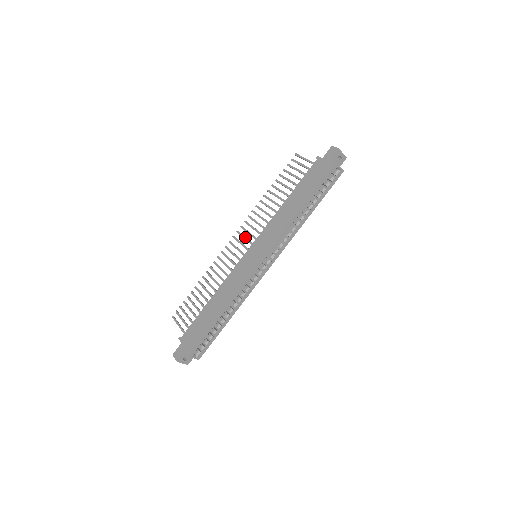
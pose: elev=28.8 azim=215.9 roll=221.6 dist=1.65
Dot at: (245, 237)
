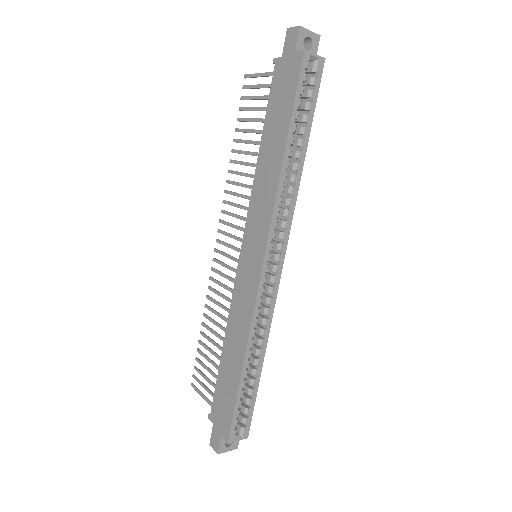
Dot at: (230, 234)
